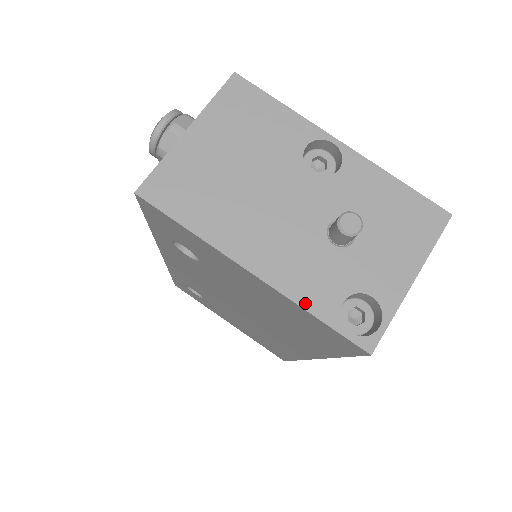
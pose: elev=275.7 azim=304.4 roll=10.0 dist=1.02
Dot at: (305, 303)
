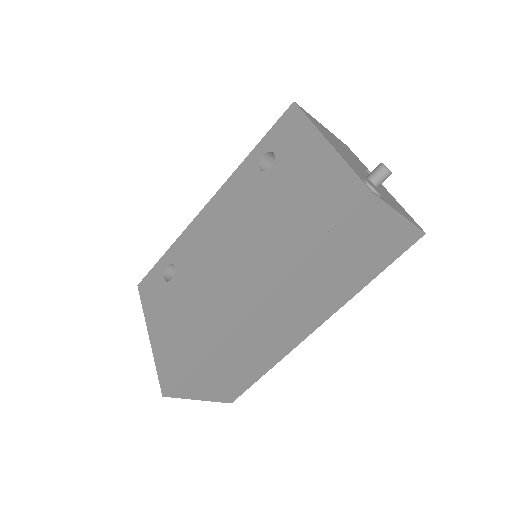
Dot at: (348, 163)
